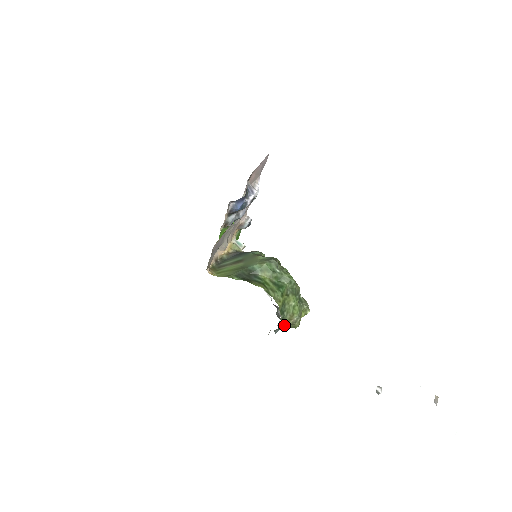
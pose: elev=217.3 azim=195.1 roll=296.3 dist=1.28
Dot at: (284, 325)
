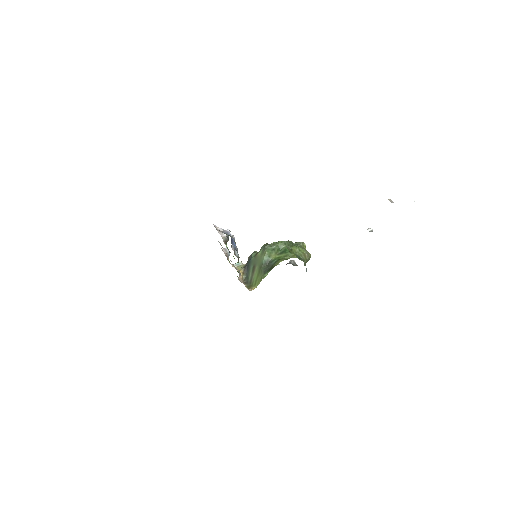
Dot at: (305, 263)
